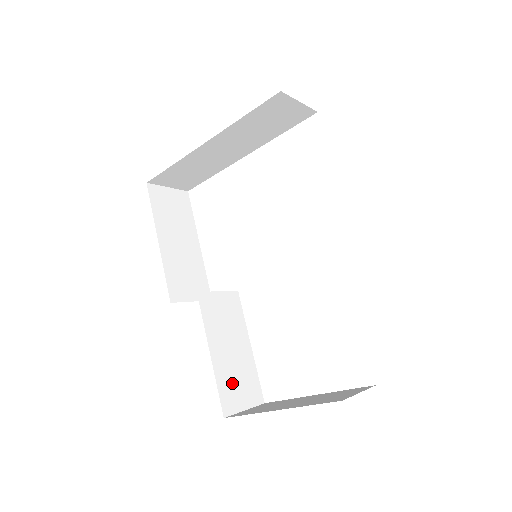
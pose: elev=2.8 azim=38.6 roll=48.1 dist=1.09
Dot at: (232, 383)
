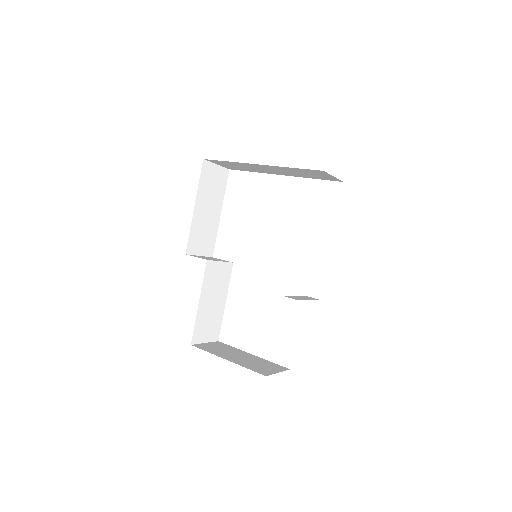
Dot at: (204, 324)
